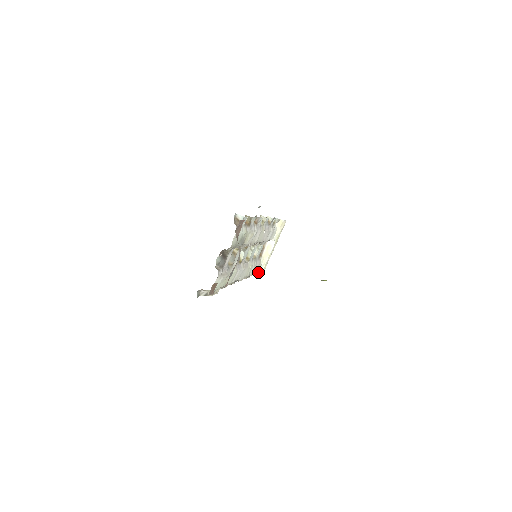
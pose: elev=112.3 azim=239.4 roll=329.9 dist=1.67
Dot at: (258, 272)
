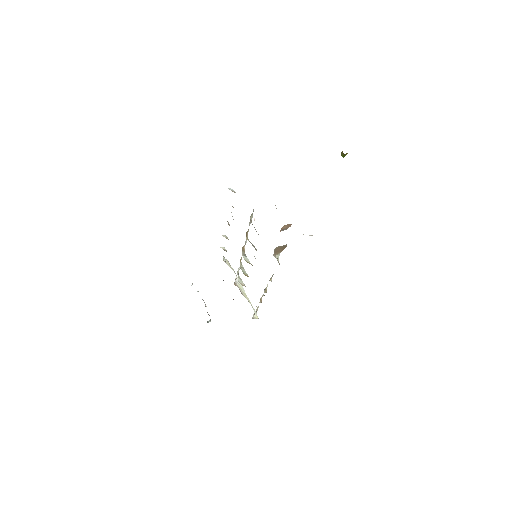
Dot at: occluded
